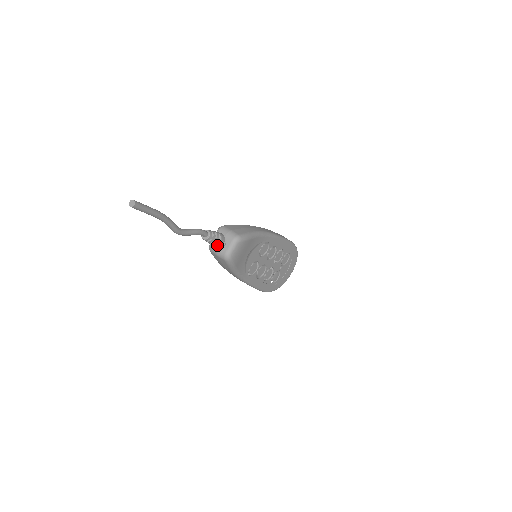
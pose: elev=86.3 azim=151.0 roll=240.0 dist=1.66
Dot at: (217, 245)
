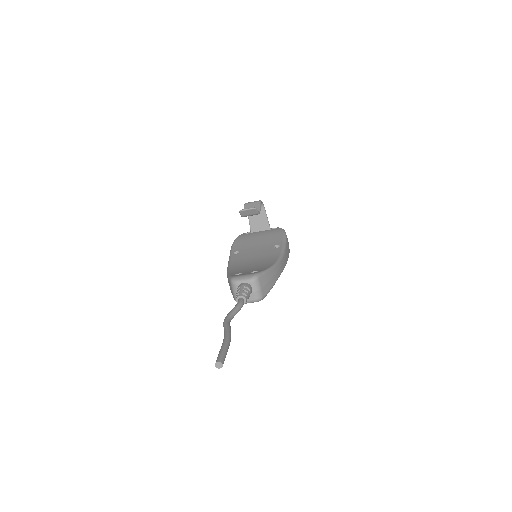
Dot at: occluded
